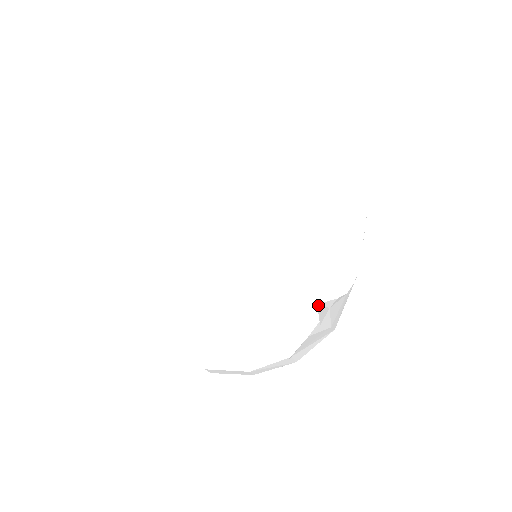
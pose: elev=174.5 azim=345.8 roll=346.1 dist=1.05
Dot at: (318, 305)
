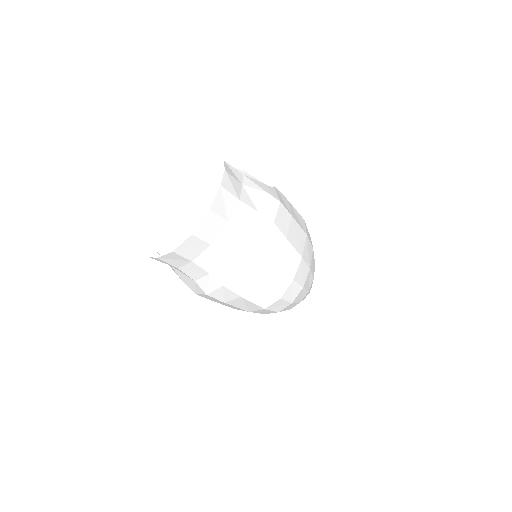
Dot at: occluded
